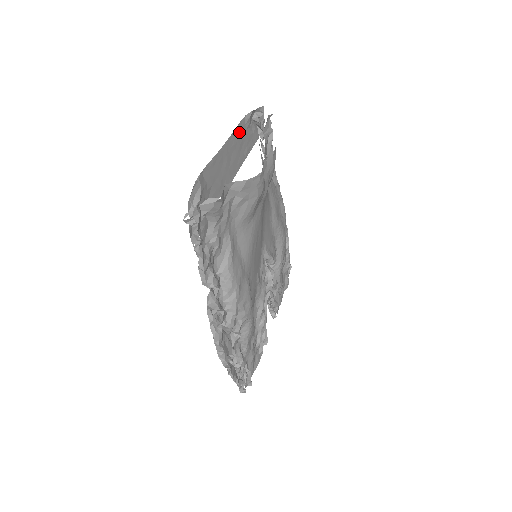
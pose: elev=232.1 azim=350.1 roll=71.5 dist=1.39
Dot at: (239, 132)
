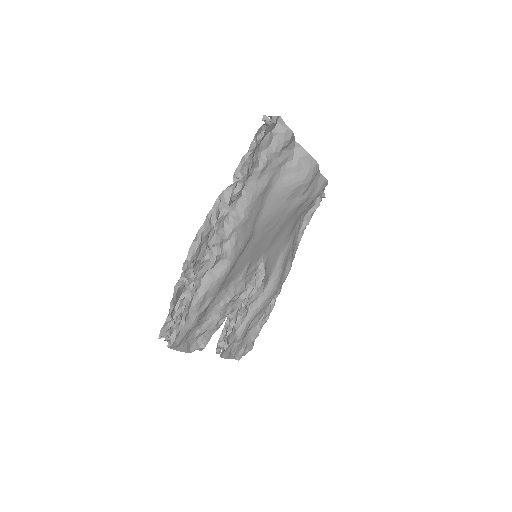
Dot at: occluded
